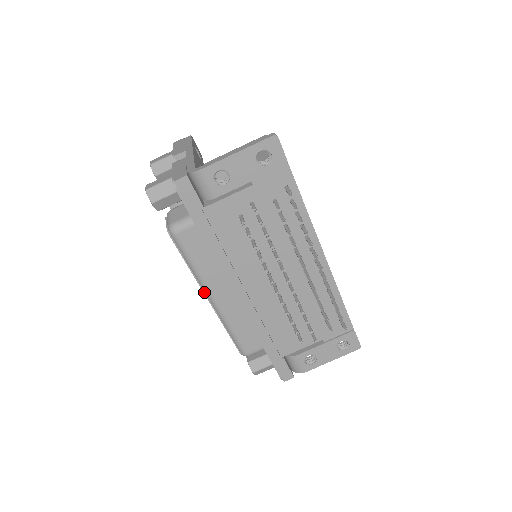
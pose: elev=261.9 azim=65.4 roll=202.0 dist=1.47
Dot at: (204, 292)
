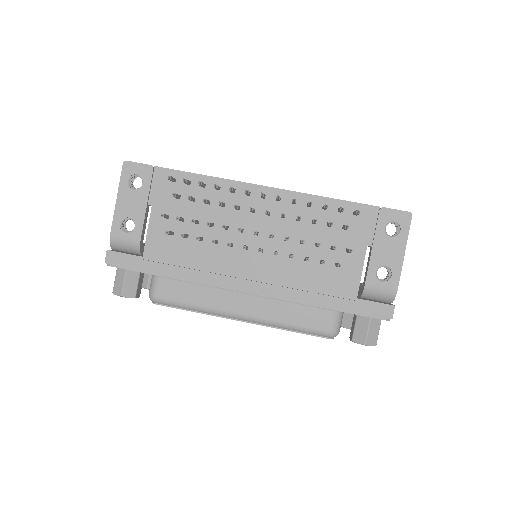
Dot at: (230, 318)
